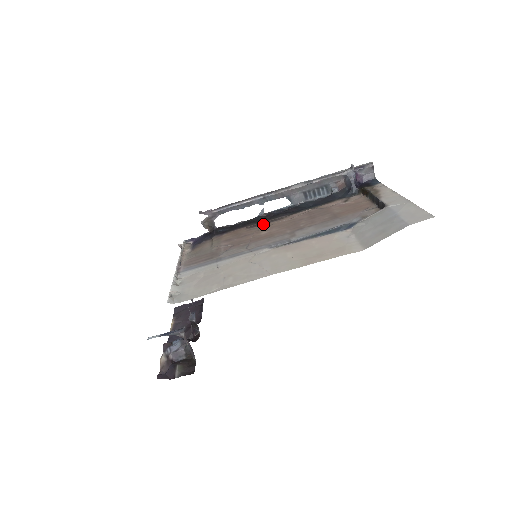
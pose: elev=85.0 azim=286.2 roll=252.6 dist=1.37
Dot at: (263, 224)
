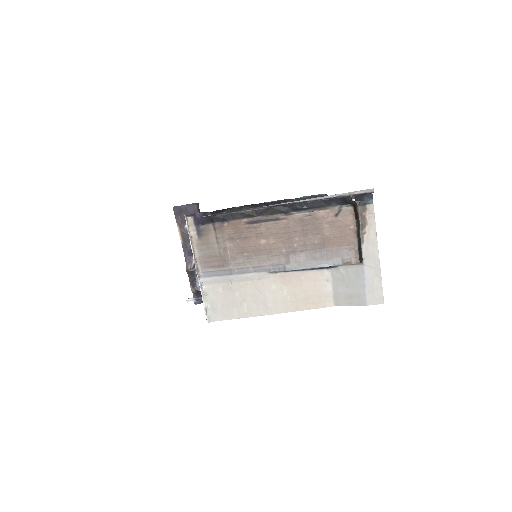
Dot at: (261, 223)
